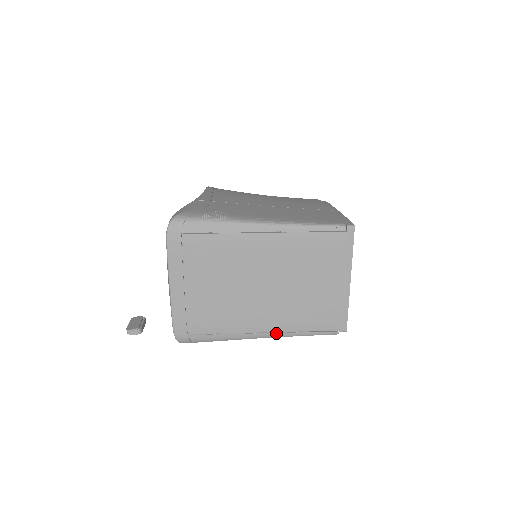
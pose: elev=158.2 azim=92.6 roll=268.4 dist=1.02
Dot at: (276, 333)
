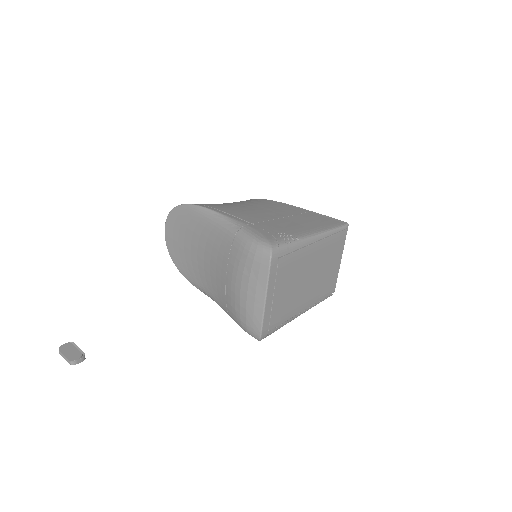
Dot at: (308, 308)
